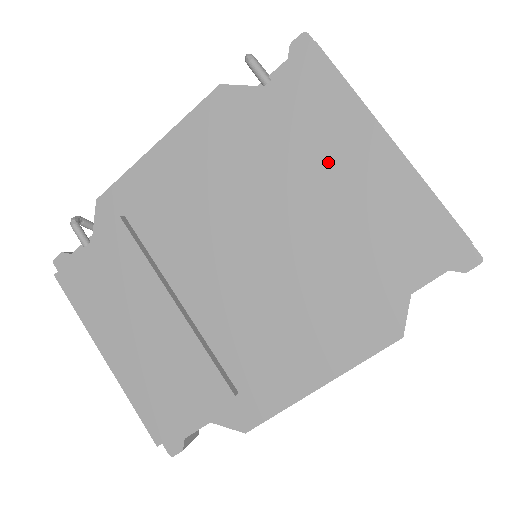
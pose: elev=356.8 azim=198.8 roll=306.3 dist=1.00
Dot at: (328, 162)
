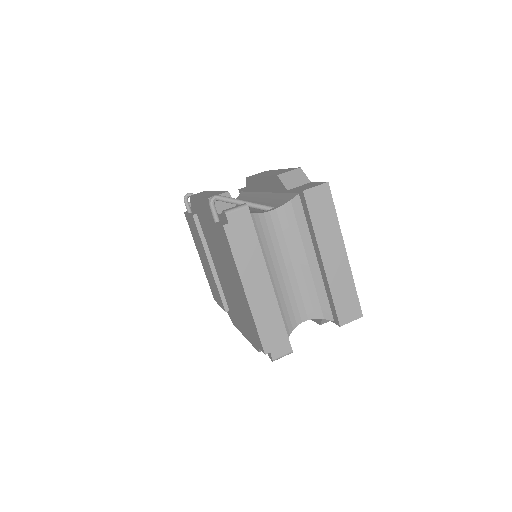
Dot at: (232, 276)
